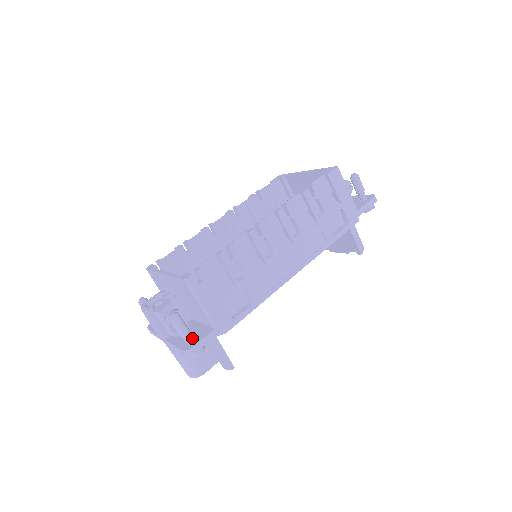
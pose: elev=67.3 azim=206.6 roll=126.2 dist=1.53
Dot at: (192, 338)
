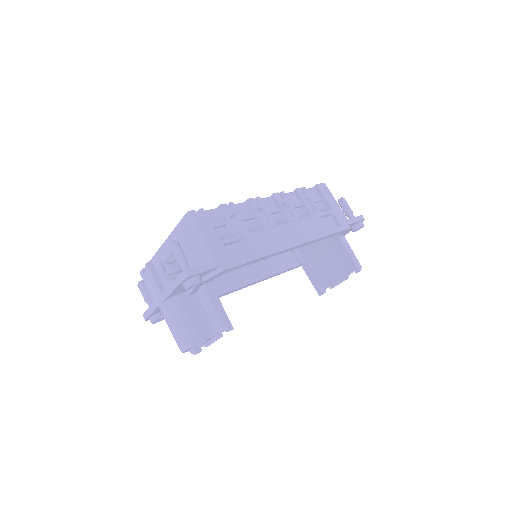
Dot at: occluded
